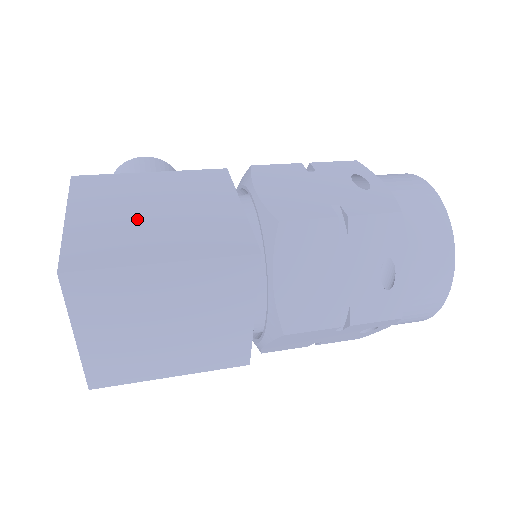
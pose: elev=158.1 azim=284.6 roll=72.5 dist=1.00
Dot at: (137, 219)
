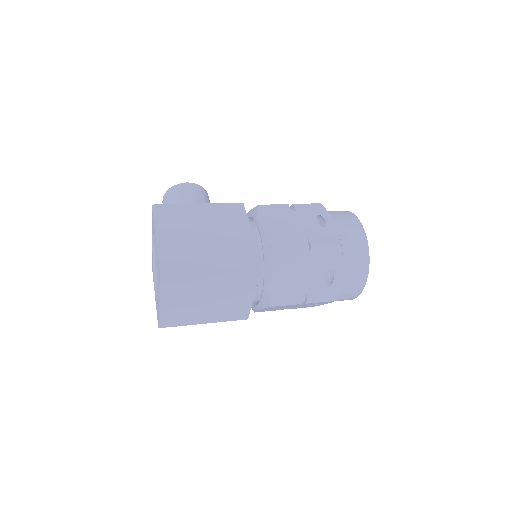
Dot at: (195, 239)
